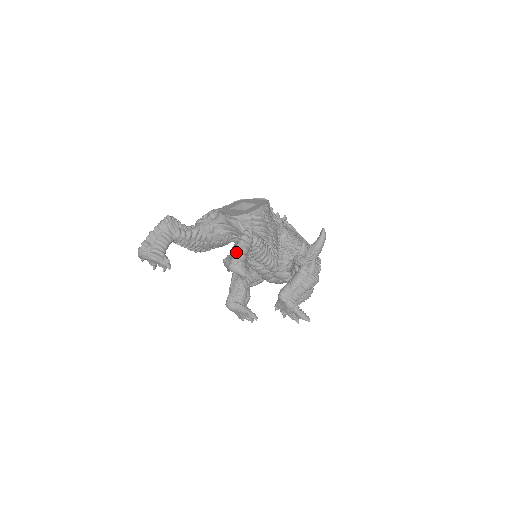
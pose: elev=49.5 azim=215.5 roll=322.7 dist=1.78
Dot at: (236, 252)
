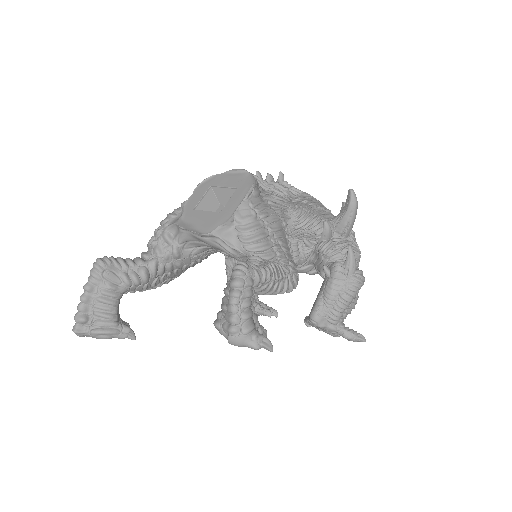
Dot at: (232, 316)
